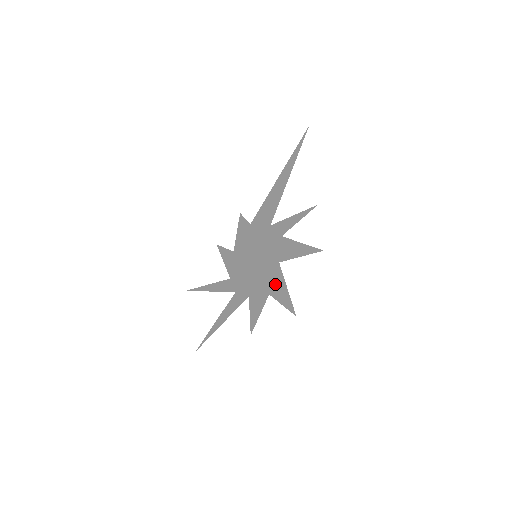
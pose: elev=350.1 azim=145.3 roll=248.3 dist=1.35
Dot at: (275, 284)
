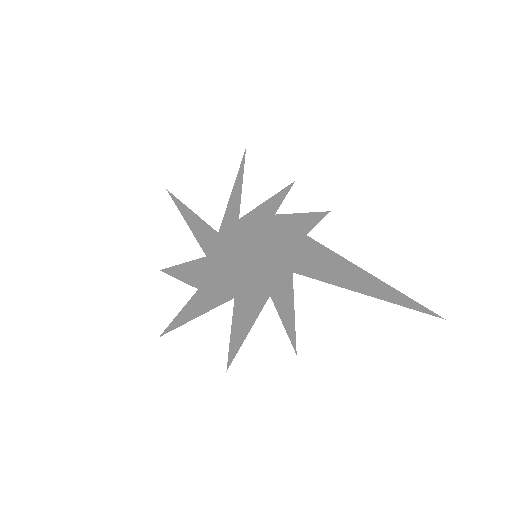
Dot at: (208, 297)
